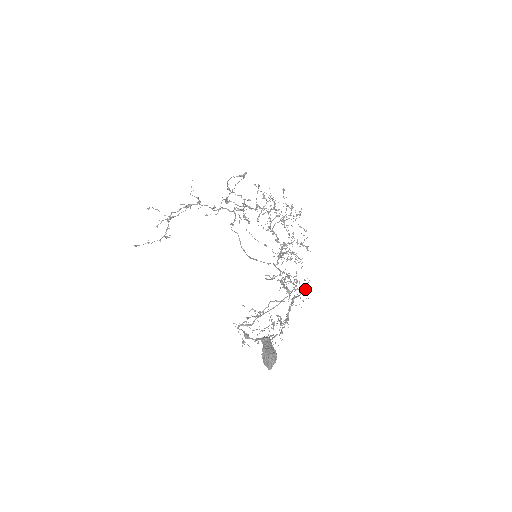
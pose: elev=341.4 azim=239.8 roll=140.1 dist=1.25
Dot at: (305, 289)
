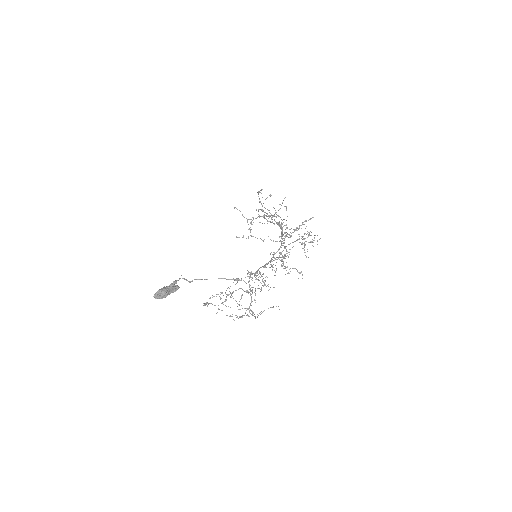
Dot at: occluded
